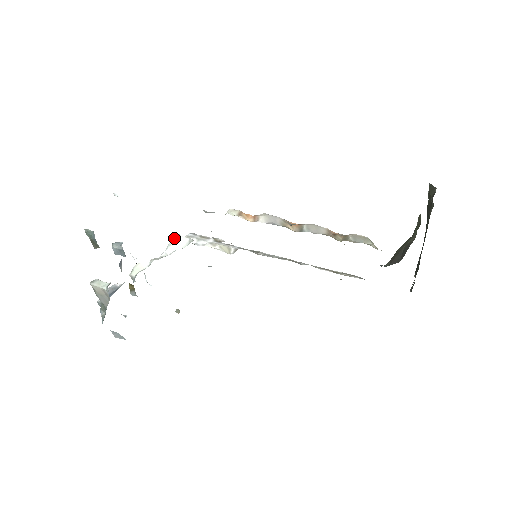
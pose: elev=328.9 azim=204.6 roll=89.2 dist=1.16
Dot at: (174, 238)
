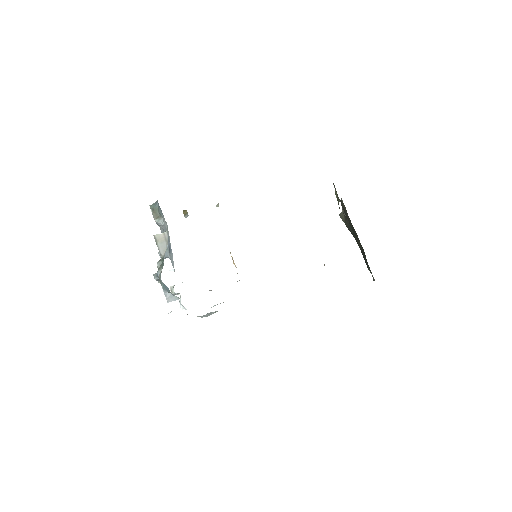
Dot at: occluded
